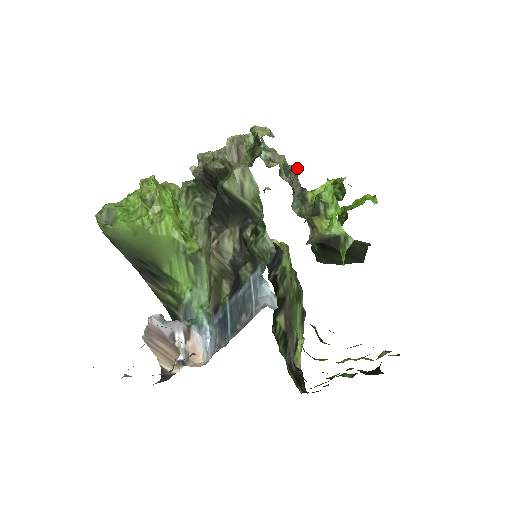
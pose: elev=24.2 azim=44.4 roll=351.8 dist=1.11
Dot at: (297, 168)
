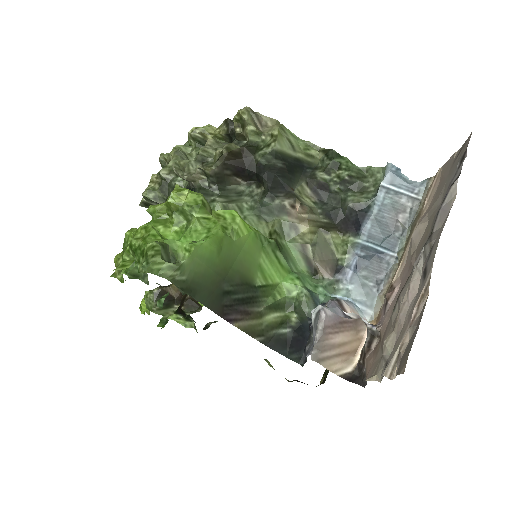
Dot at: occluded
